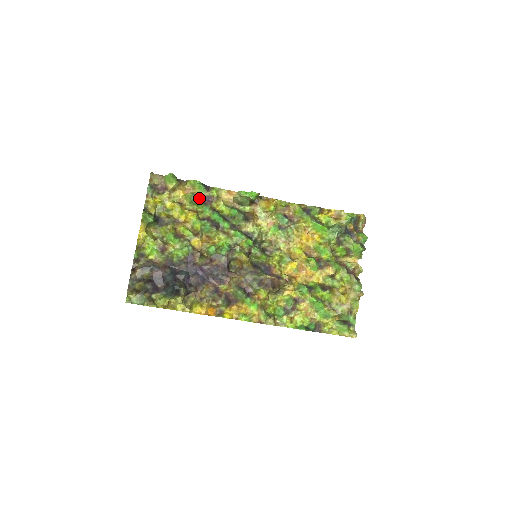
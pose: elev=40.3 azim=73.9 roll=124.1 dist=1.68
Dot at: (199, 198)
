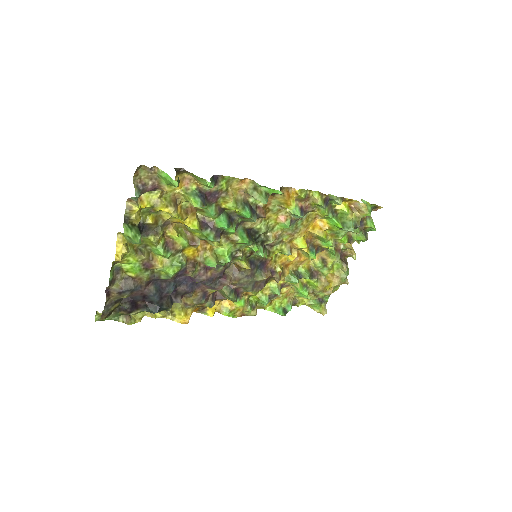
Dot at: (205, 201)
